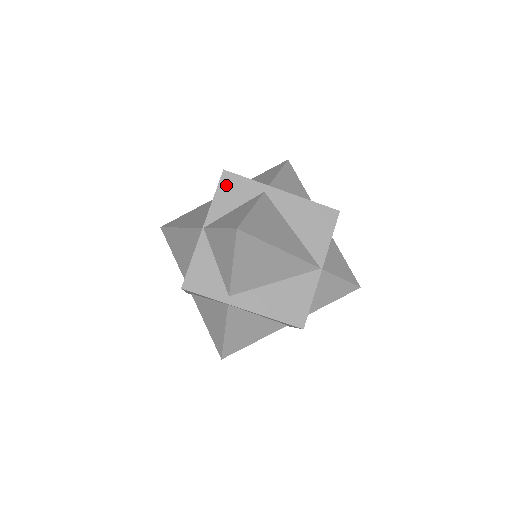
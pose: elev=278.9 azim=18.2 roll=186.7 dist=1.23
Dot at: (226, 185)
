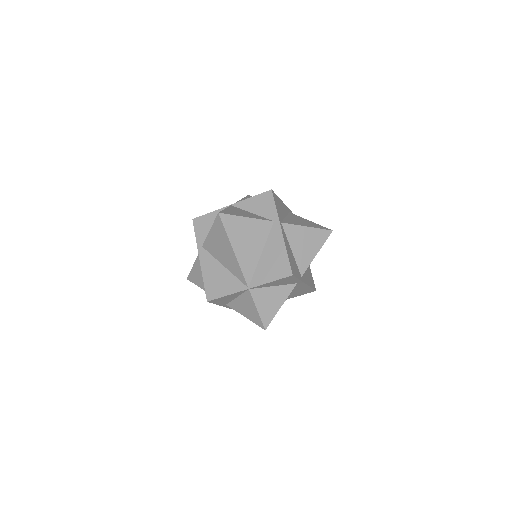
Dot at: (284, 280)
